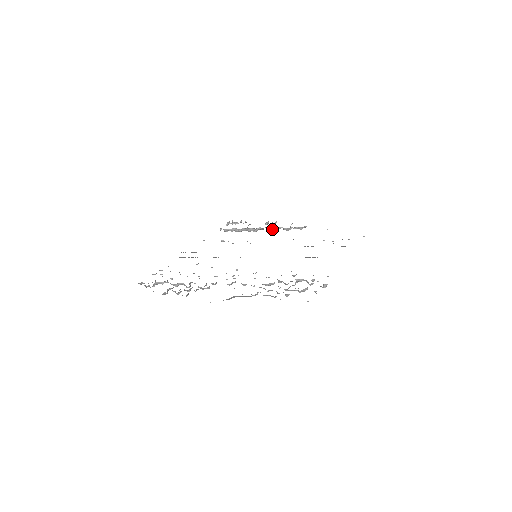
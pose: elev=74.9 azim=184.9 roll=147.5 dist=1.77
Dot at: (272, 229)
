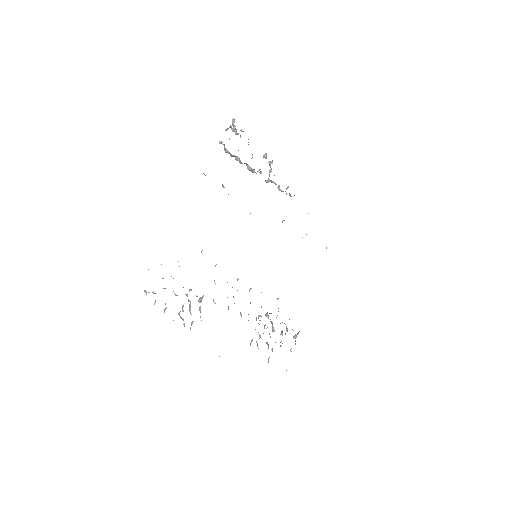
Dot at: (270, 181)
